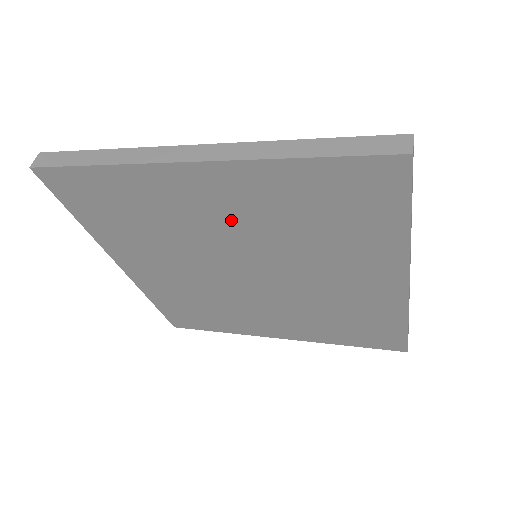
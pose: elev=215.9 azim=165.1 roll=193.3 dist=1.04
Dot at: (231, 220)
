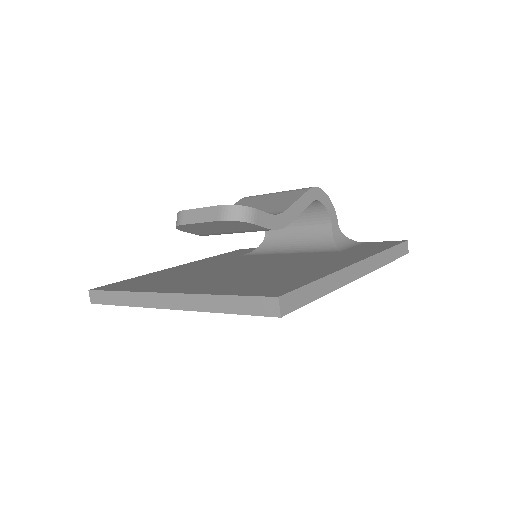
Dot at: occluded
